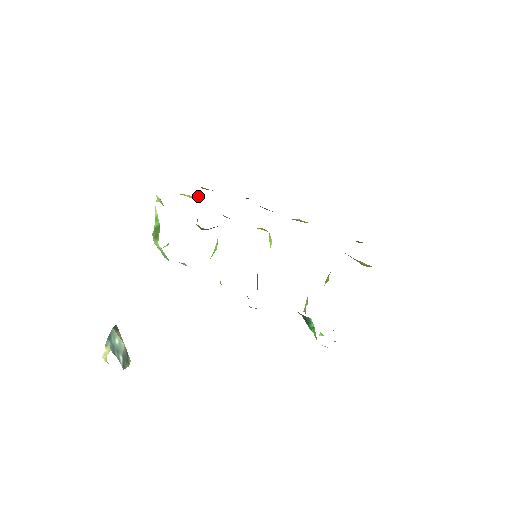
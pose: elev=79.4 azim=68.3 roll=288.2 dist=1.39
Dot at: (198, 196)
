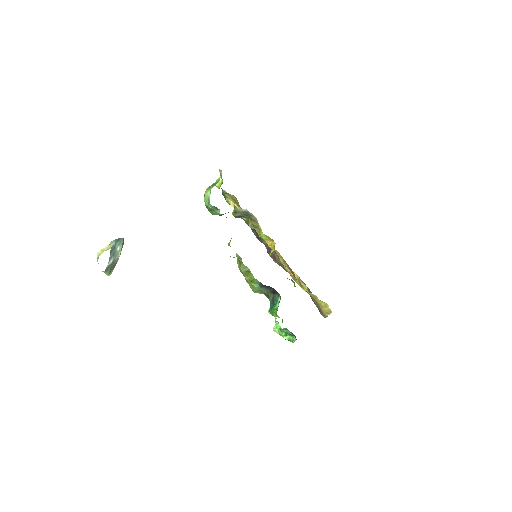
Dot at: (238, 207)
